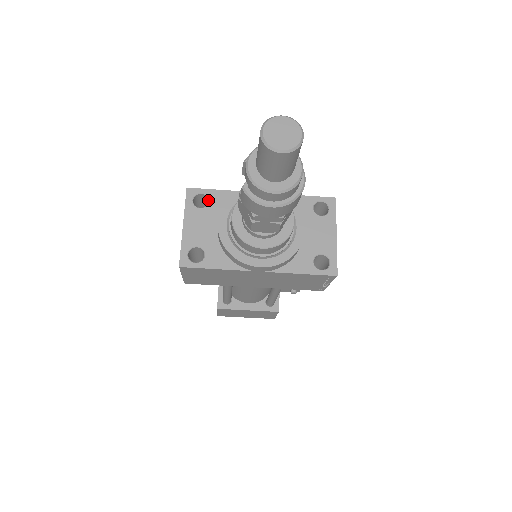
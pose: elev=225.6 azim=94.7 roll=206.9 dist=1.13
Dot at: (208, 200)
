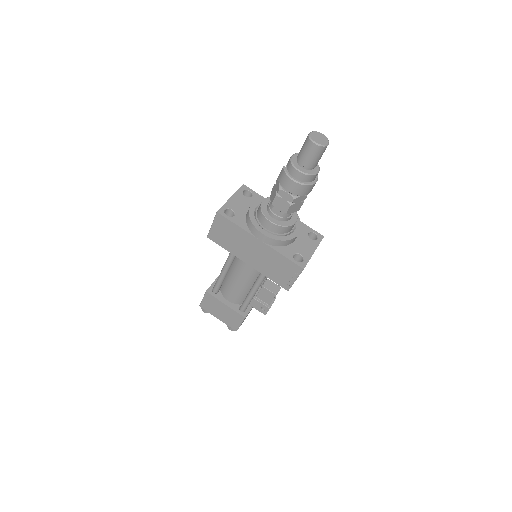
Dot at: (251, 197)
